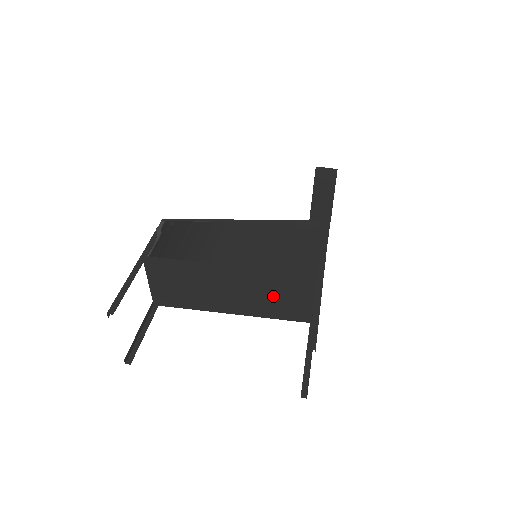
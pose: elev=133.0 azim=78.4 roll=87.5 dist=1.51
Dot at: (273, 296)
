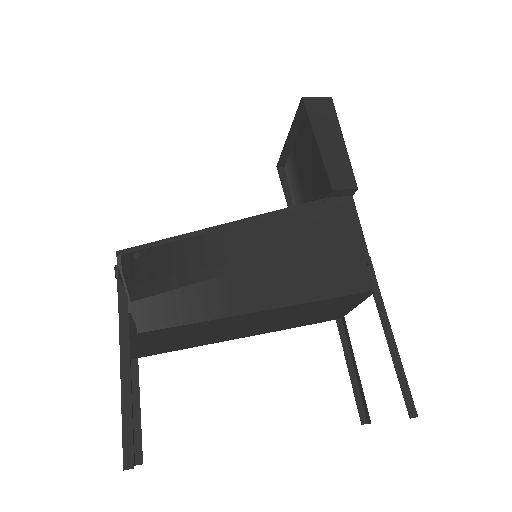
Dot at: (303, 316)
